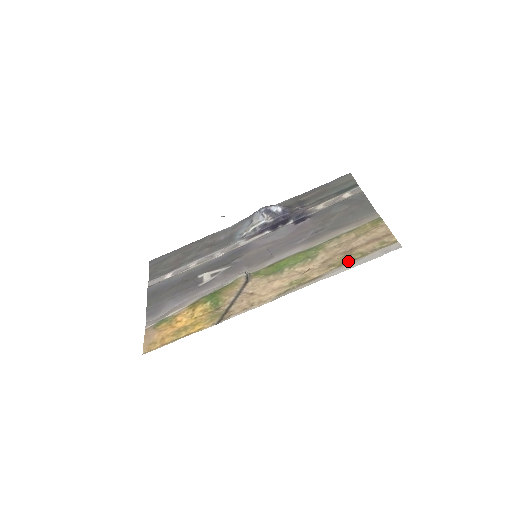
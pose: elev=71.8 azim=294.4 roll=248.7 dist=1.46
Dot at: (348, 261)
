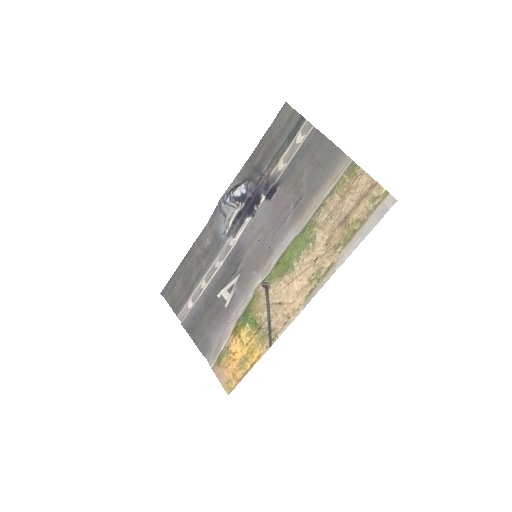
Dot at: (350, 236)
